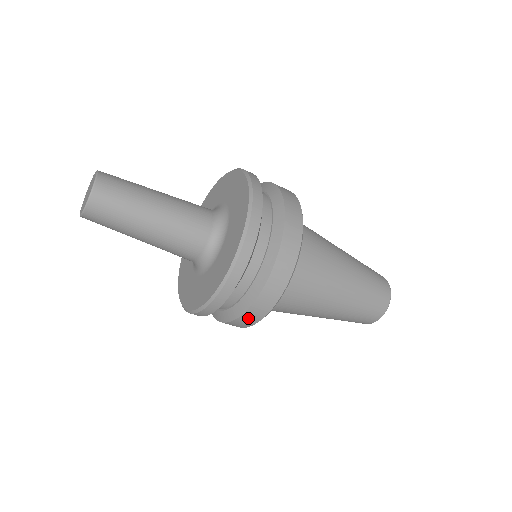
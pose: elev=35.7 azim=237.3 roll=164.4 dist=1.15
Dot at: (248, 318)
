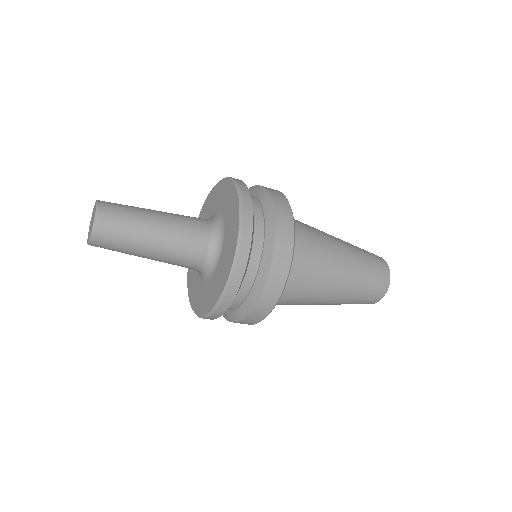
Dot at: (261, 309)
